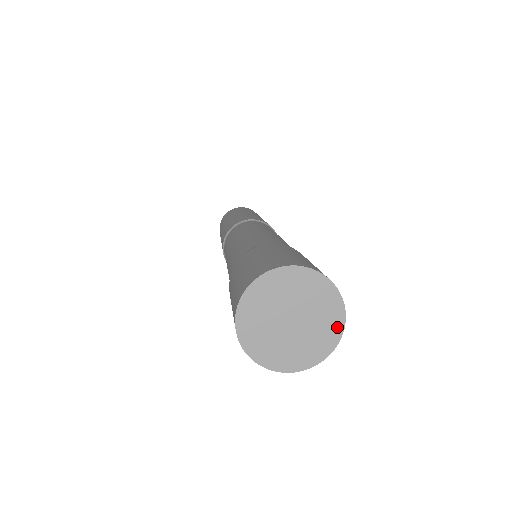
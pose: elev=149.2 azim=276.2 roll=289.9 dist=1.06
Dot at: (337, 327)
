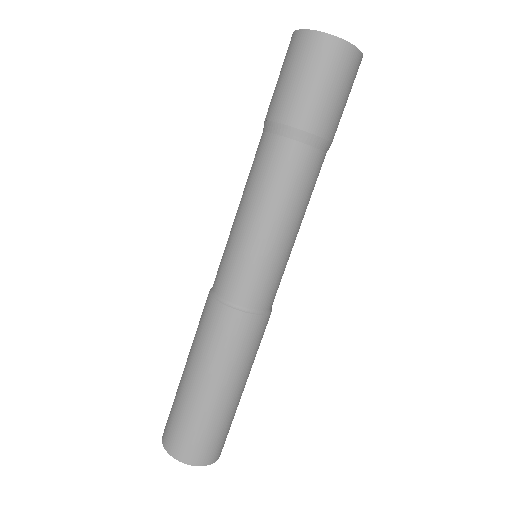
Dot at: occluded
